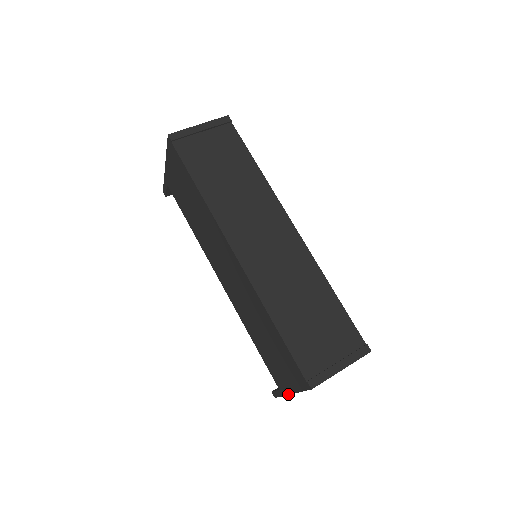
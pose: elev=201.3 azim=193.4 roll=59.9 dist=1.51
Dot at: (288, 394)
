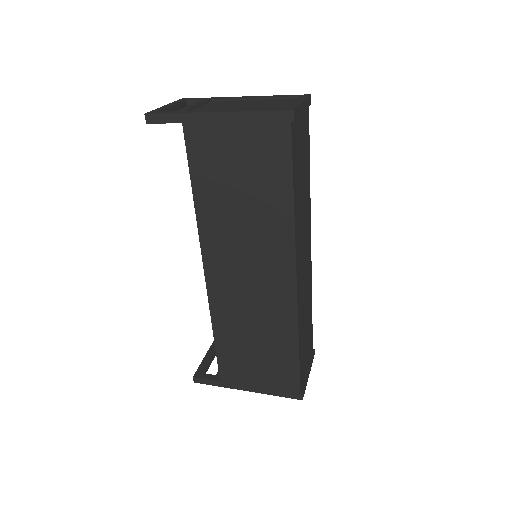
Dot at: (239, 389)
